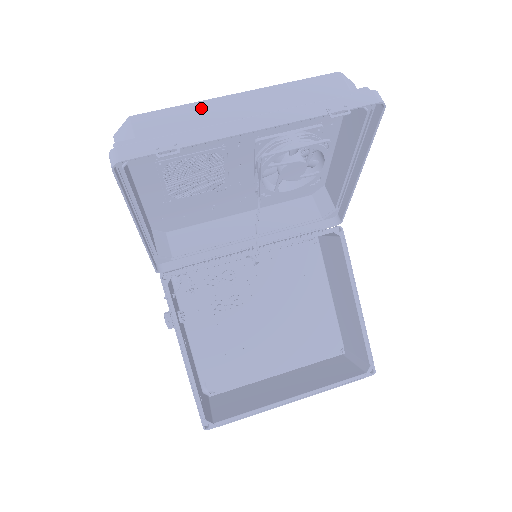
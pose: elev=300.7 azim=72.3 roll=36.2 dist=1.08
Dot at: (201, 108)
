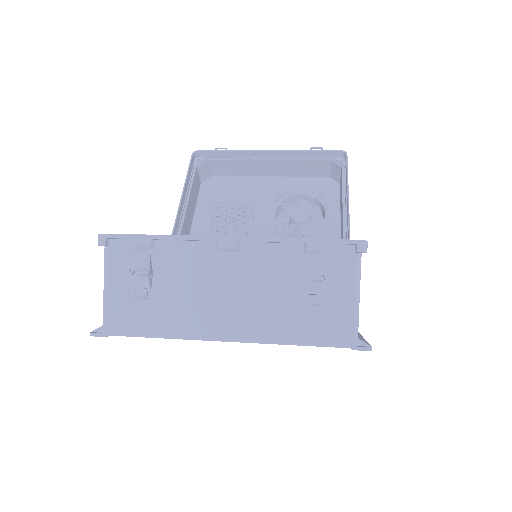
Dot at: (248, 172)
